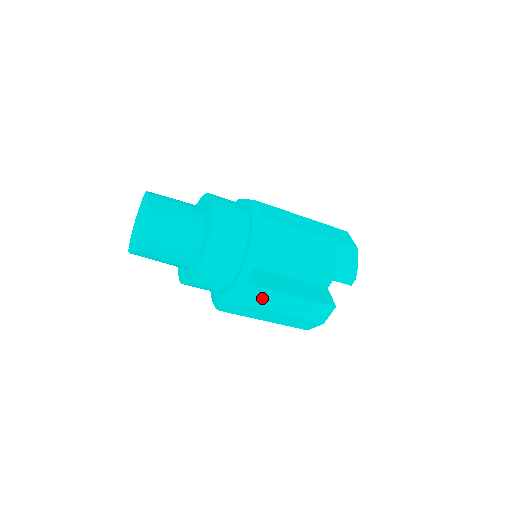
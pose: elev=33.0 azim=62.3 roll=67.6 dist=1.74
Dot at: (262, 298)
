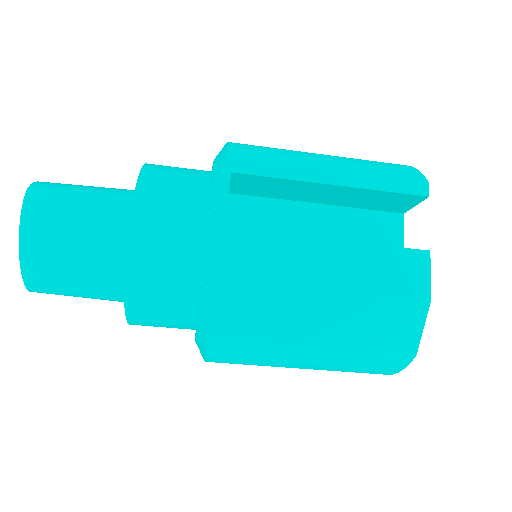
Dot at: (274, 259)
